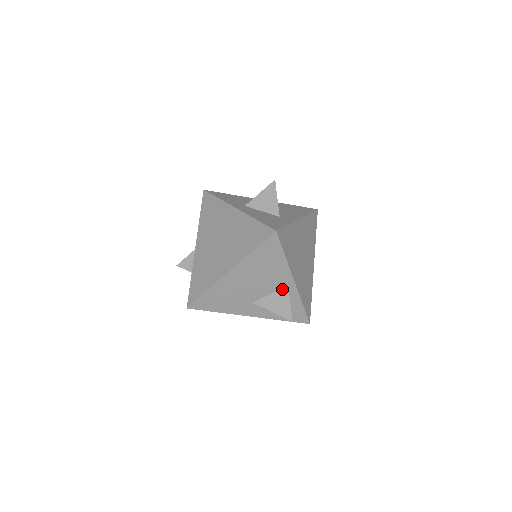
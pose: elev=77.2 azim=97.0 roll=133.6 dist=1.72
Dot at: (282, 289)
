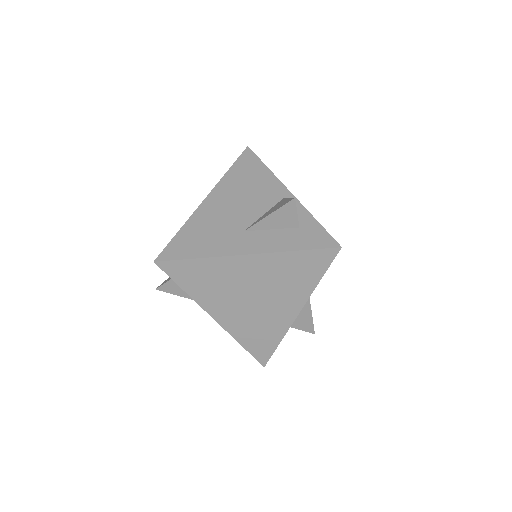
Dot at: (277, 203)
